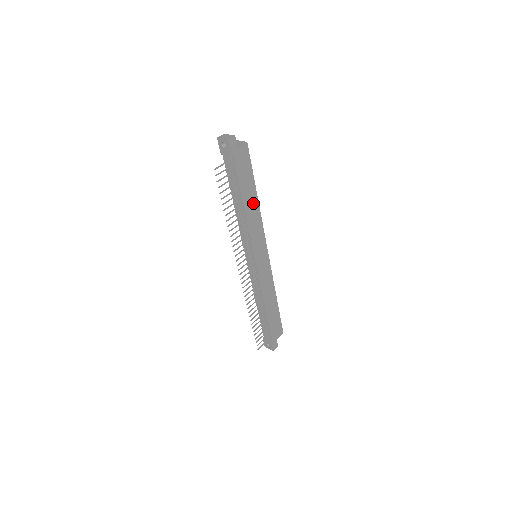
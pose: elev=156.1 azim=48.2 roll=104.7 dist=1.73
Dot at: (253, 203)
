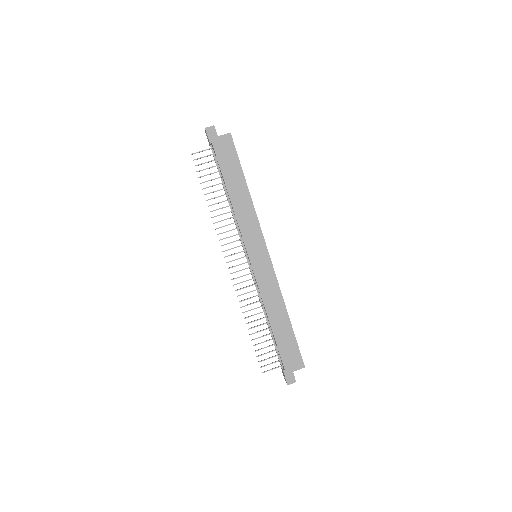
Dot at: (242, 194)
